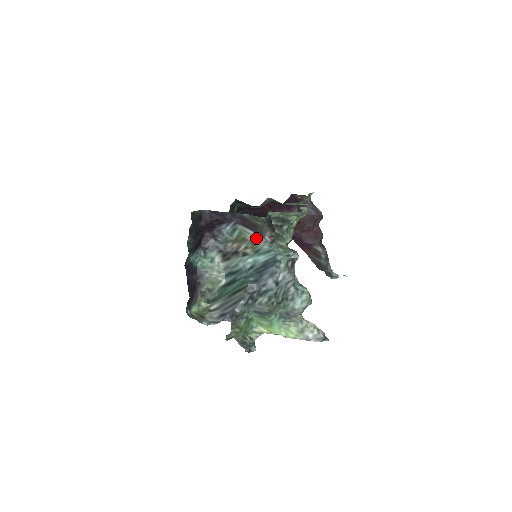
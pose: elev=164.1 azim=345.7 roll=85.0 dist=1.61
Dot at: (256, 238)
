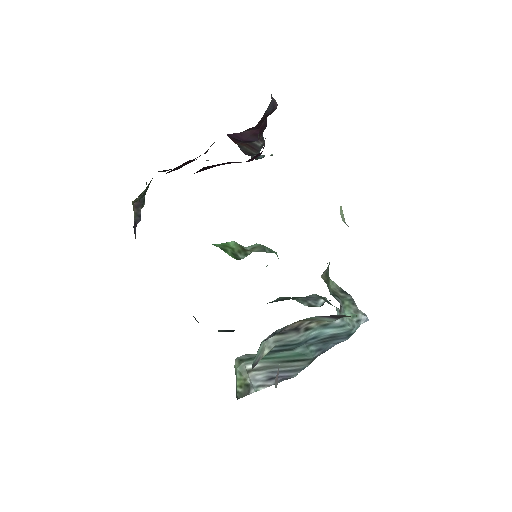
Dot at: (331, 320)
